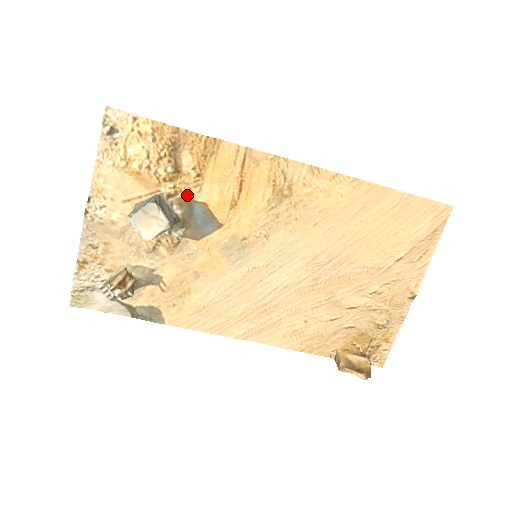
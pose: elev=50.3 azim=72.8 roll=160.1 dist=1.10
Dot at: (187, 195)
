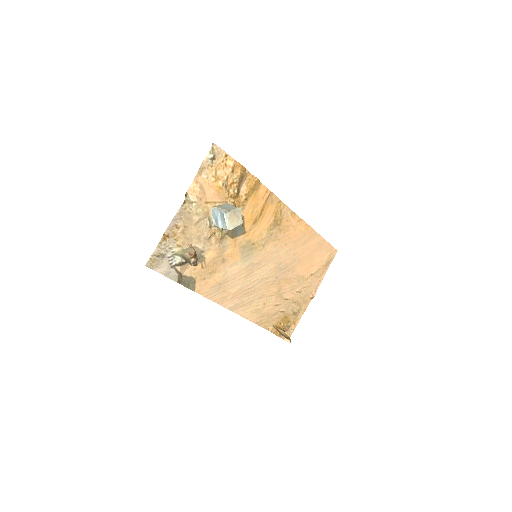
Dot at: occluded
